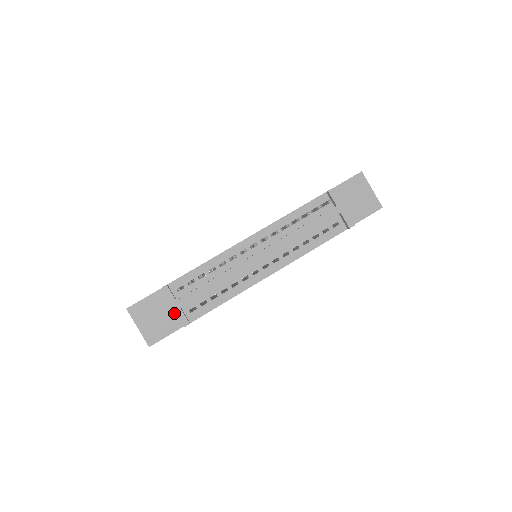
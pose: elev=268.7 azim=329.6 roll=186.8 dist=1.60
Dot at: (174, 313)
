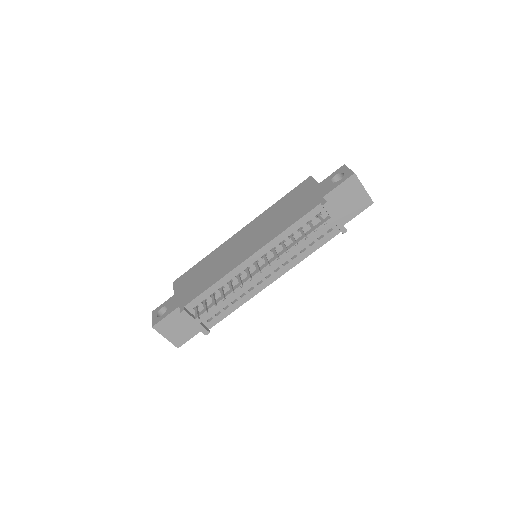
Dot at: occluded
